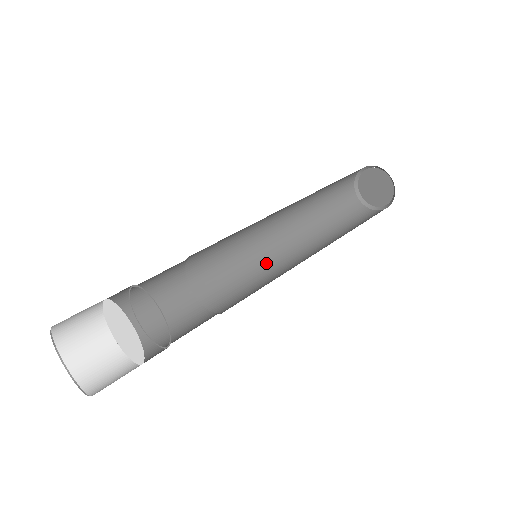
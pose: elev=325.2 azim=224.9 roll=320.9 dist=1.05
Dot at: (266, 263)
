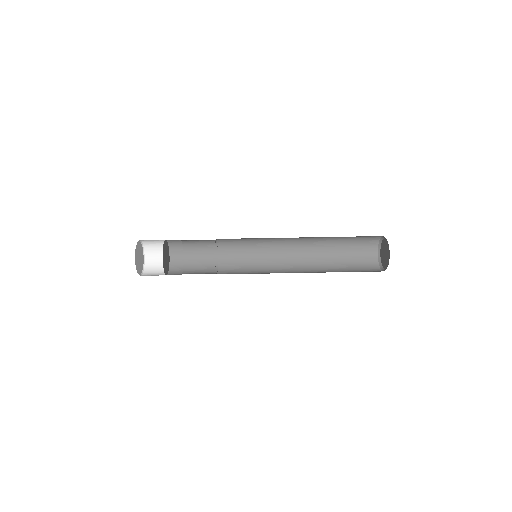
Dot at: (271, 243)
